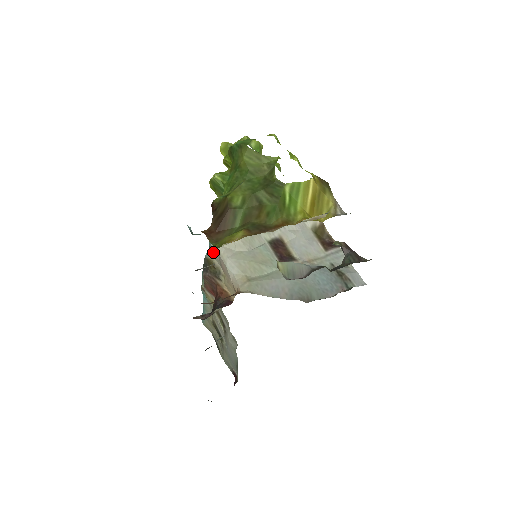
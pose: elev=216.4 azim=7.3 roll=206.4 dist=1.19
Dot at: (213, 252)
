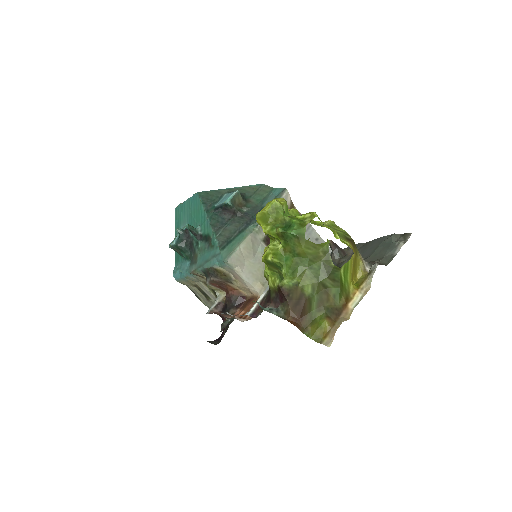
Dot at: (226, 268)
